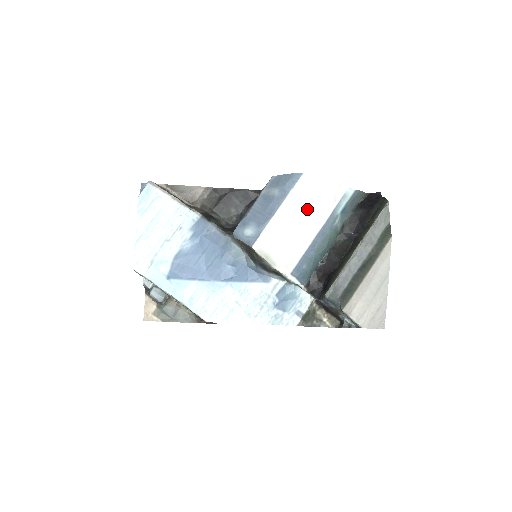
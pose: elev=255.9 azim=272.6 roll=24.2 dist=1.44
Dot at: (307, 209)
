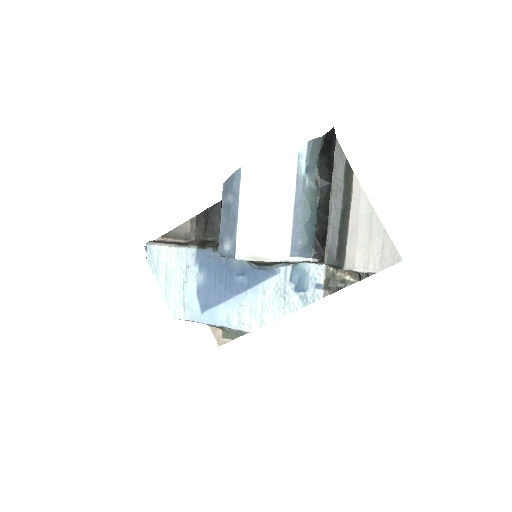
Dot at: (267, 194)
